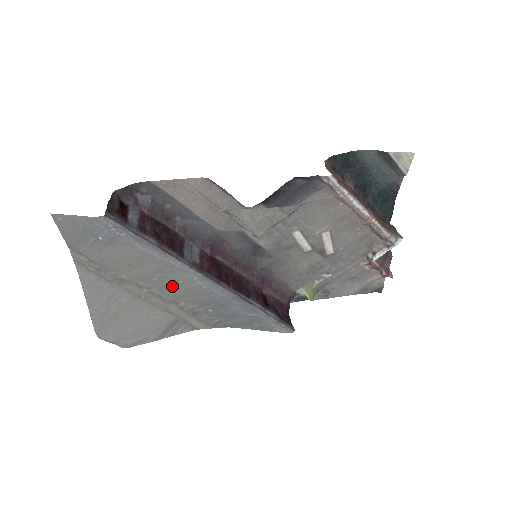
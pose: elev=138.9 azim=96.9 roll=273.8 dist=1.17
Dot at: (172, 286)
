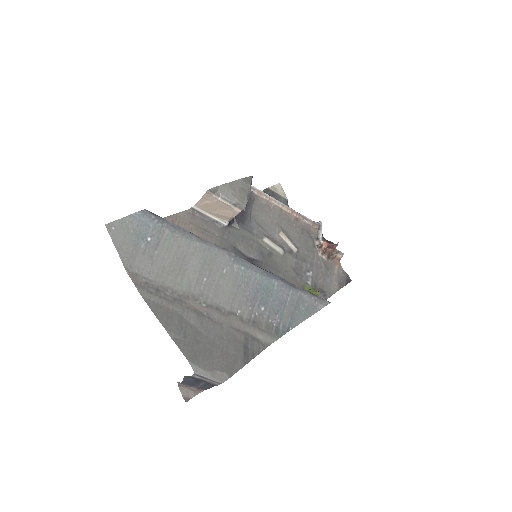
Dot at: (221, 284)
